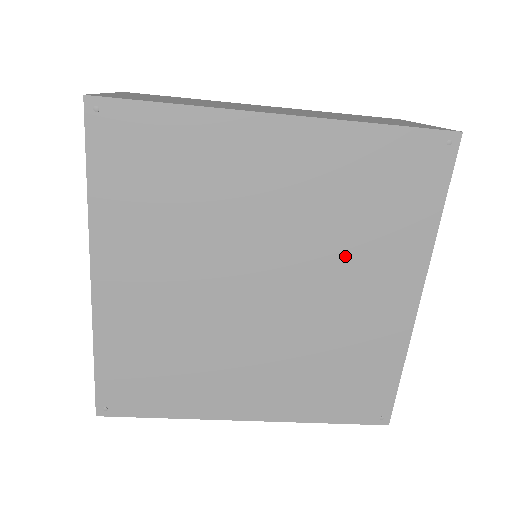
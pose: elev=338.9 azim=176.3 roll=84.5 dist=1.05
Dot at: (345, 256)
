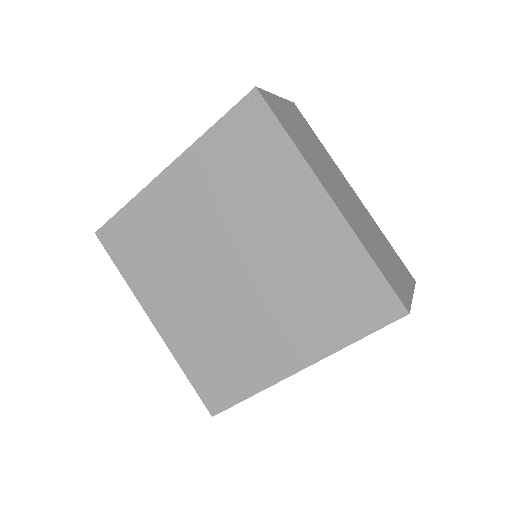
Dot at: (286, 303)
